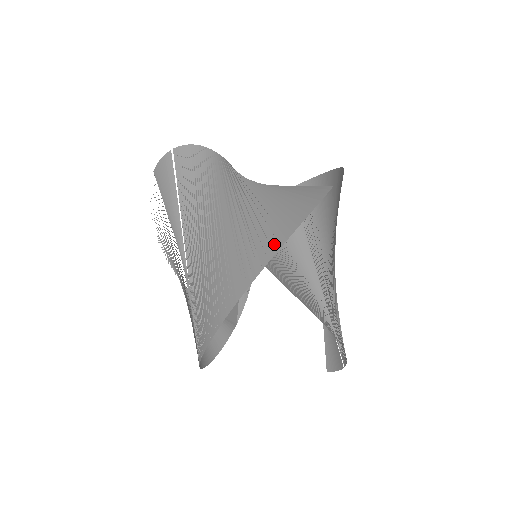
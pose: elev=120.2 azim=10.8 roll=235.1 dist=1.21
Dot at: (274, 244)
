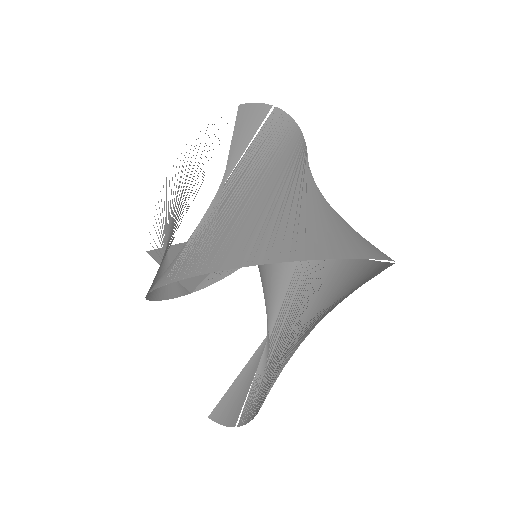
Dot at: (340, 251)
